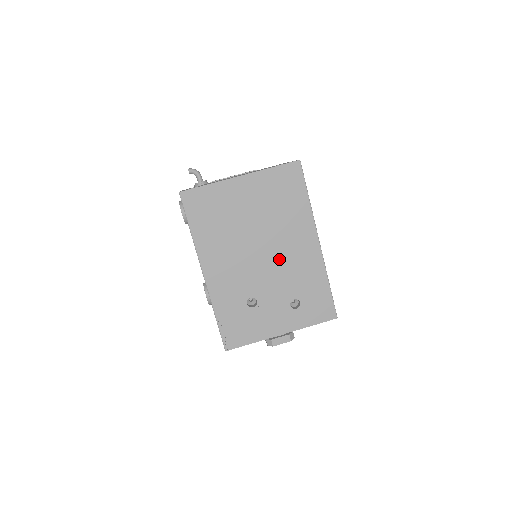
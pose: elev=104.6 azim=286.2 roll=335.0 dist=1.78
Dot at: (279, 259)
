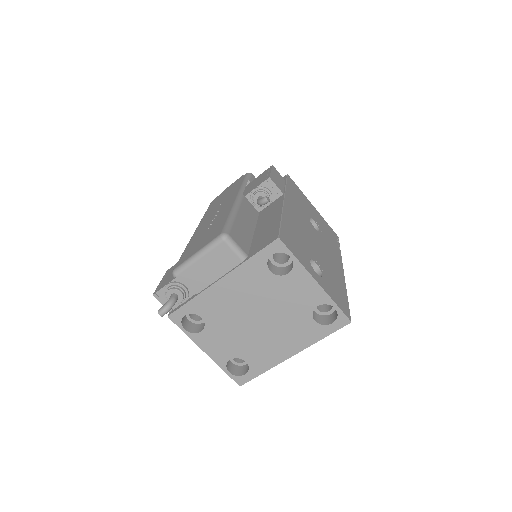
Dot at: occluded
